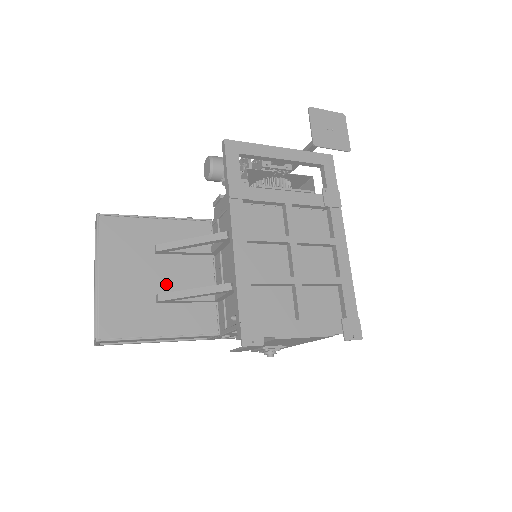
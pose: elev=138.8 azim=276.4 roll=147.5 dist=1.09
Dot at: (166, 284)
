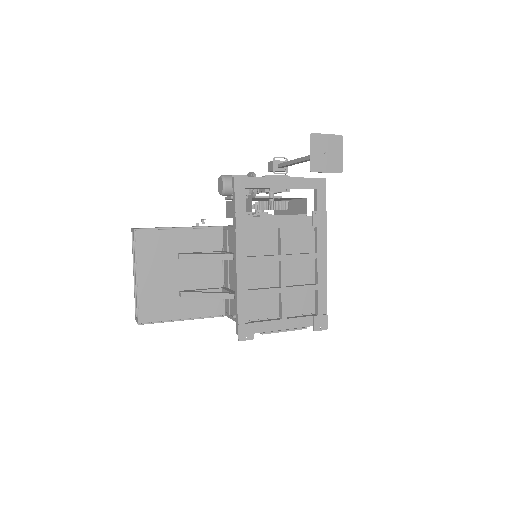
Dot at: (186, 281)
